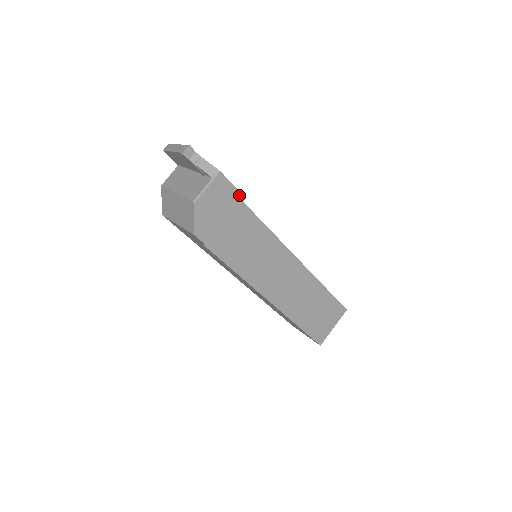
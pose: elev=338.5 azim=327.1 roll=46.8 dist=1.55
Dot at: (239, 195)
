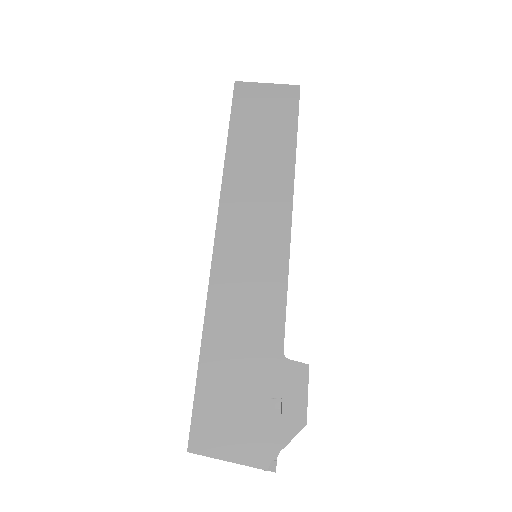
Dot at: (308, 377)
